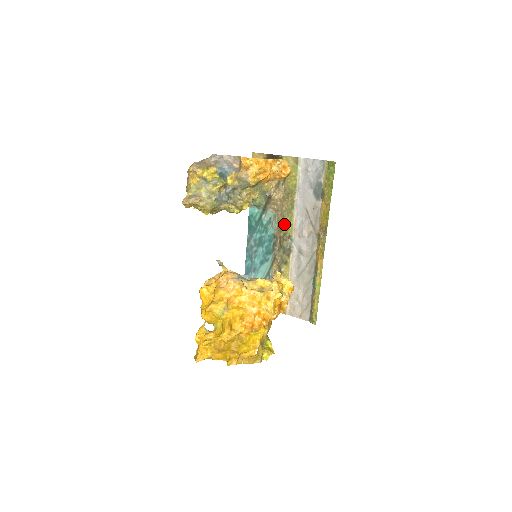
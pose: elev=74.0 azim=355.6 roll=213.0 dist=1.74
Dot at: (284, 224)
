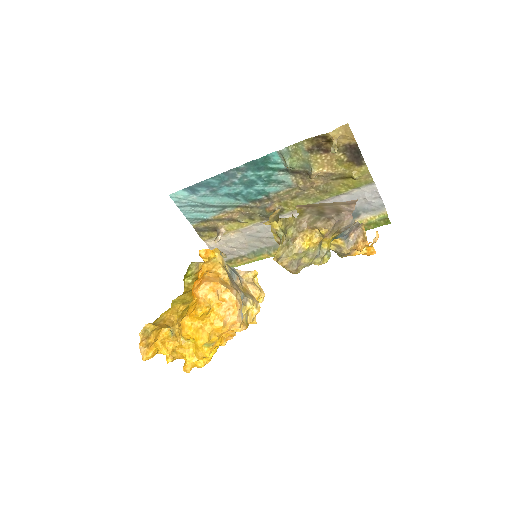
Dot at: (290, 201)
